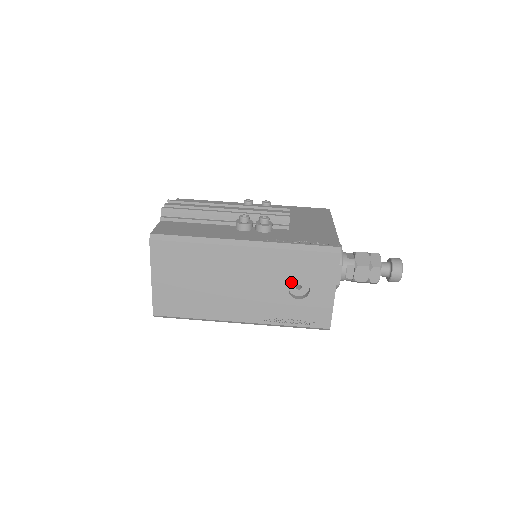
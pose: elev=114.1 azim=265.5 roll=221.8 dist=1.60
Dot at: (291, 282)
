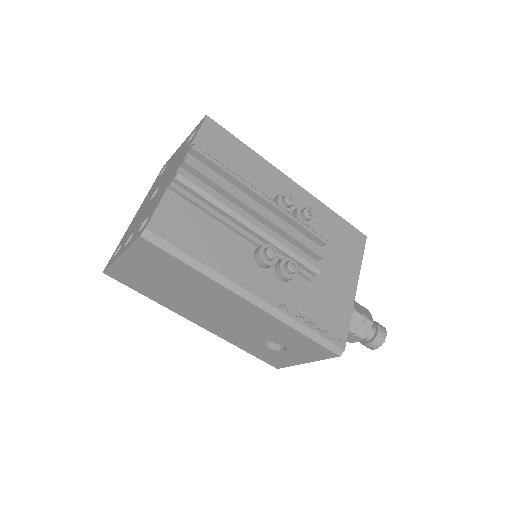
Dot at: (272, 339)
